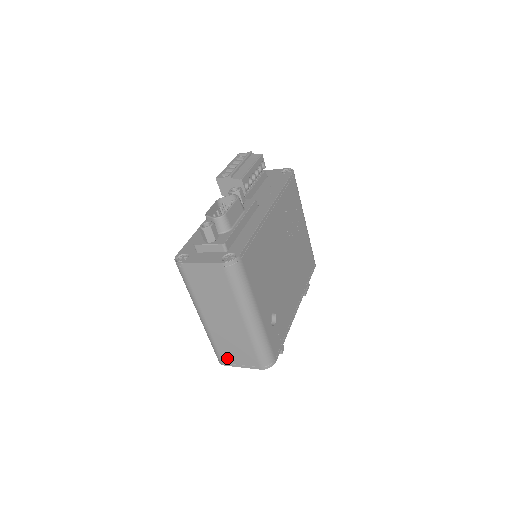
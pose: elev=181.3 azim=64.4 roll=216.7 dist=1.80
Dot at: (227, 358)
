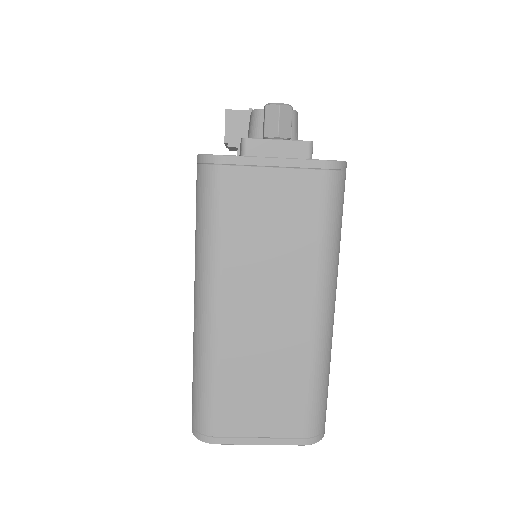
Dot at: (231, 420)
